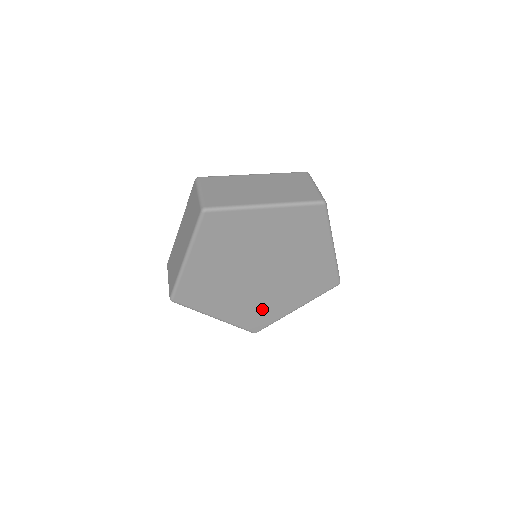
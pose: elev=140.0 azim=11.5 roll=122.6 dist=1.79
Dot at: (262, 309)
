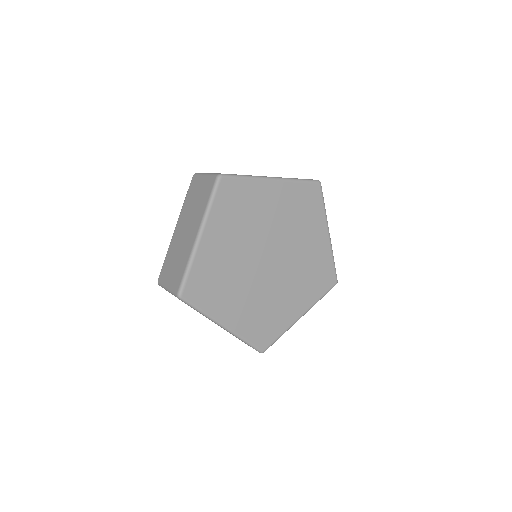
Dot at: (270, 314)
